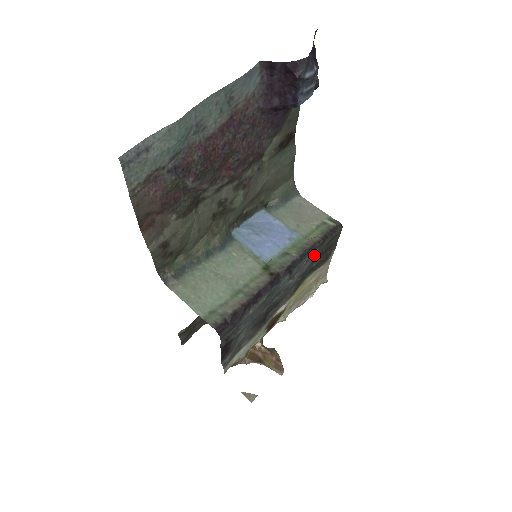
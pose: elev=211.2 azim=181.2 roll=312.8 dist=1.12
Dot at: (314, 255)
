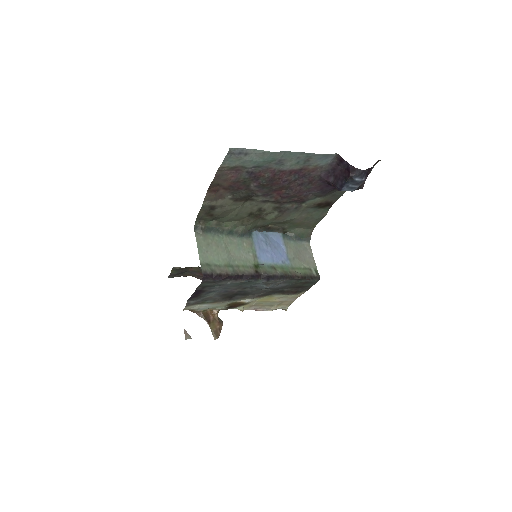
Dot at: (290, 283)
